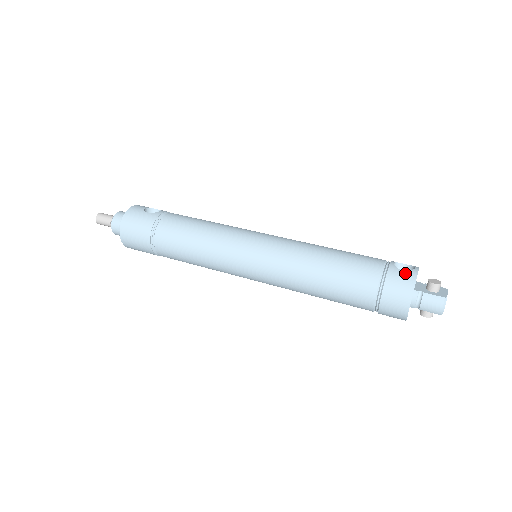
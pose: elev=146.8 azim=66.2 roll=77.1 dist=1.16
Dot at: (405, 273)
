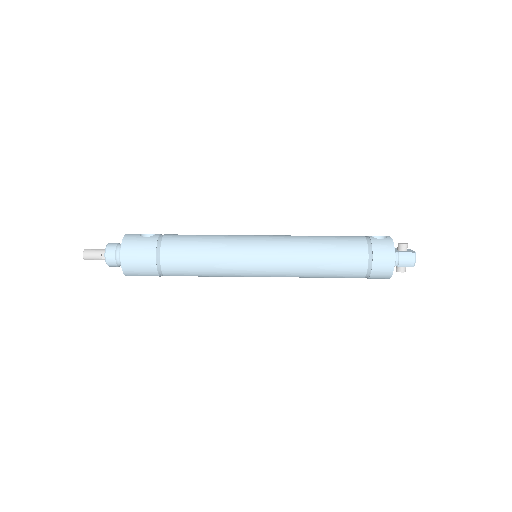
Dot at: (384, 240)
